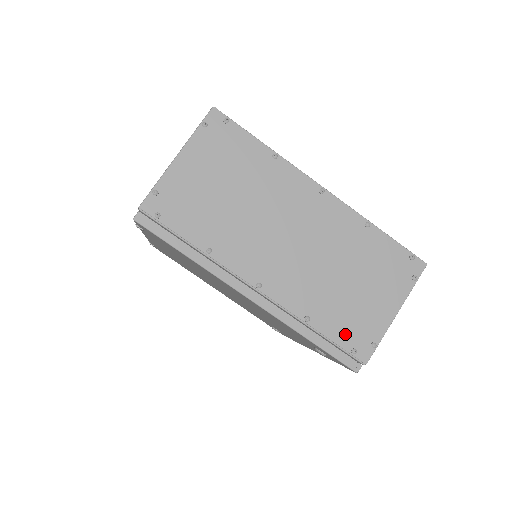
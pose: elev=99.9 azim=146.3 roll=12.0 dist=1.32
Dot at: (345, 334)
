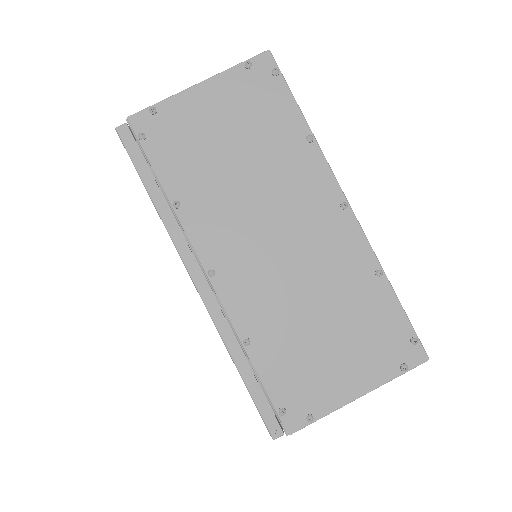
Dot at: (282, 385)
